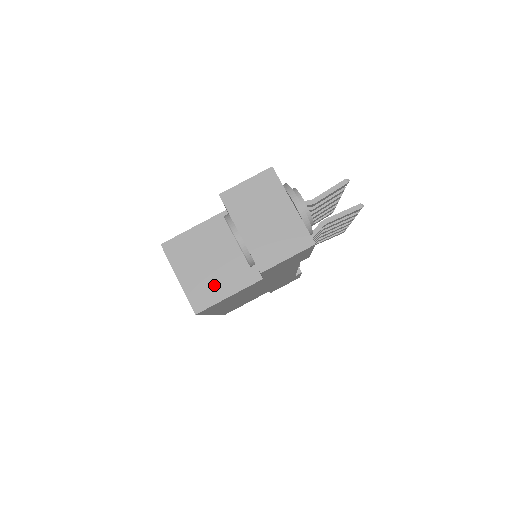
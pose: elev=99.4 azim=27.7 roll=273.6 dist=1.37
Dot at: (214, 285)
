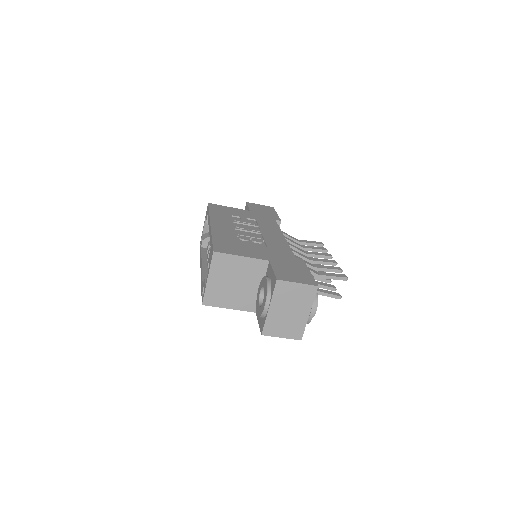
Dot at: (226, 297)
